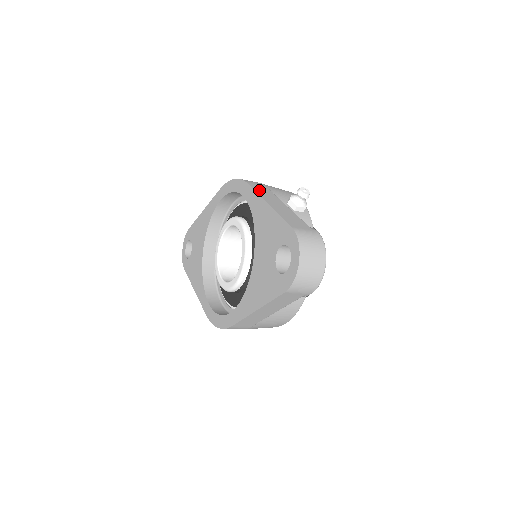
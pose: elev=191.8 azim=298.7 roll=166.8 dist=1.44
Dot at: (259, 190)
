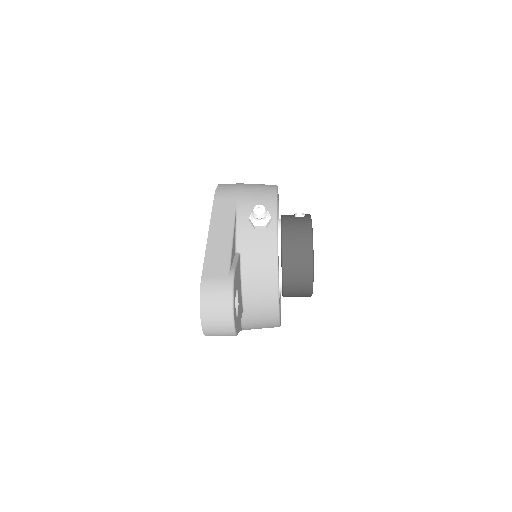
Dot at: (218, 210)
